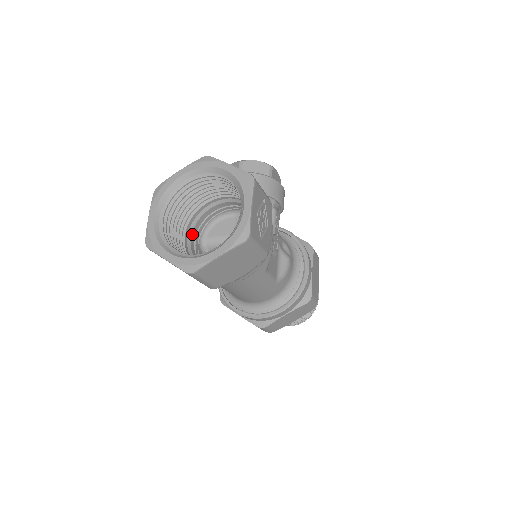
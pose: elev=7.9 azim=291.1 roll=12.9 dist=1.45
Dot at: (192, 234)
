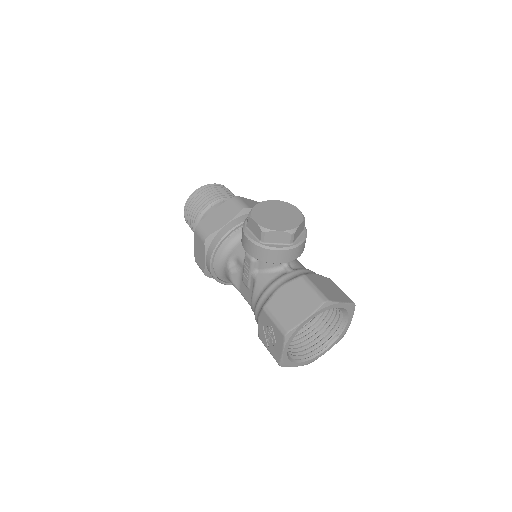
Dot at: occluded
